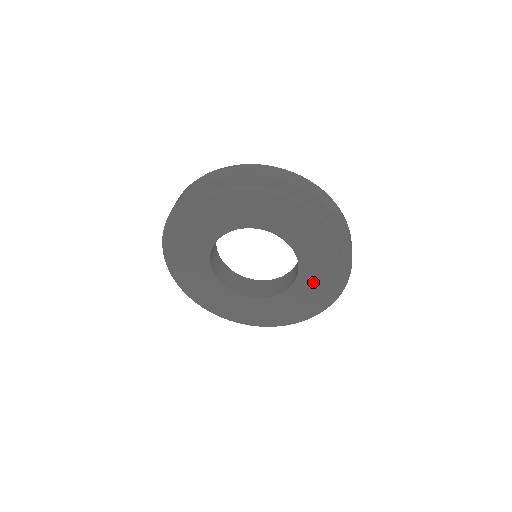
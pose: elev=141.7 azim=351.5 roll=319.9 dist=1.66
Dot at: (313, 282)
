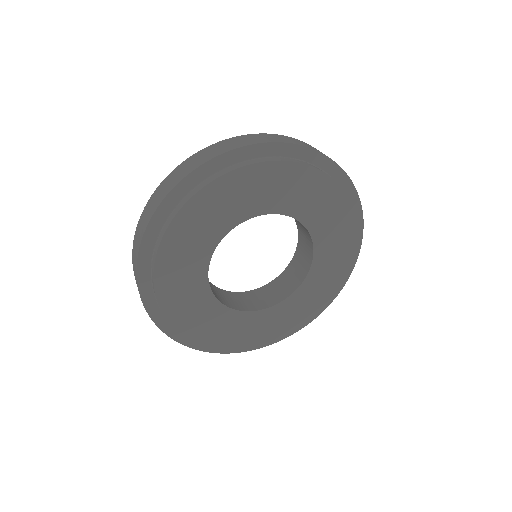
Dot at: (330, 227)
